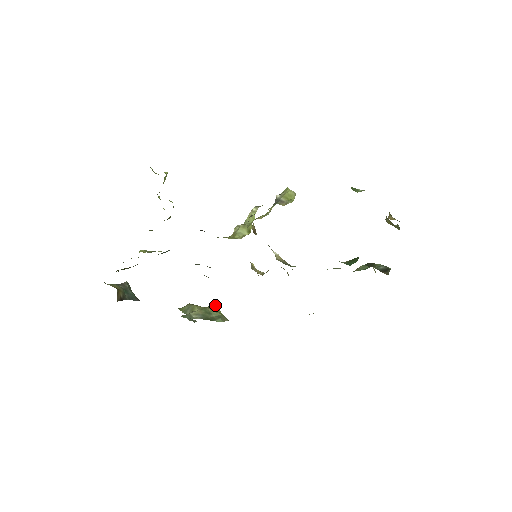
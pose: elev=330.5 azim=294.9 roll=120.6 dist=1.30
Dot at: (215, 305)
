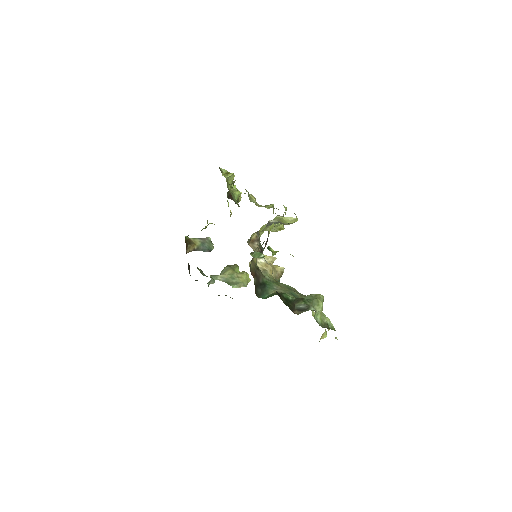
Dot at: (245, 273)
